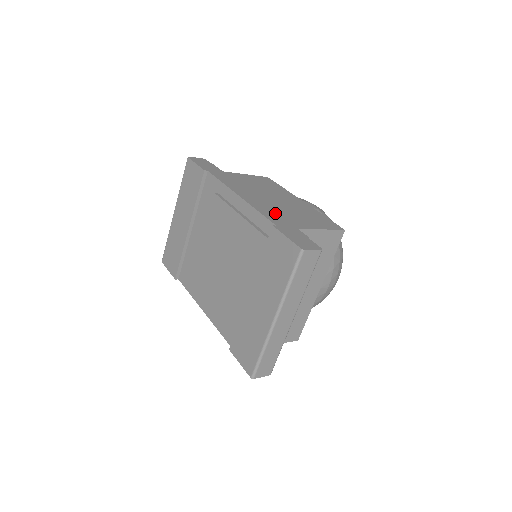
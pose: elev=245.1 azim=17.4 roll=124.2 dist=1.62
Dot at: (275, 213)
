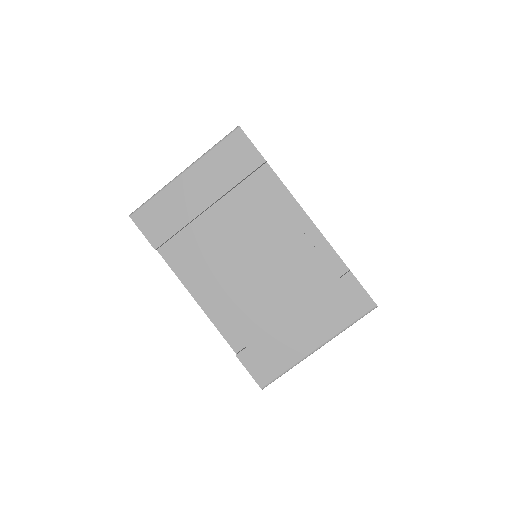
Dot at: occluded
